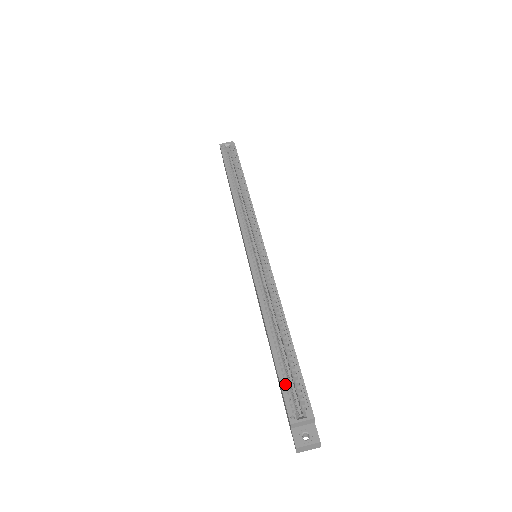
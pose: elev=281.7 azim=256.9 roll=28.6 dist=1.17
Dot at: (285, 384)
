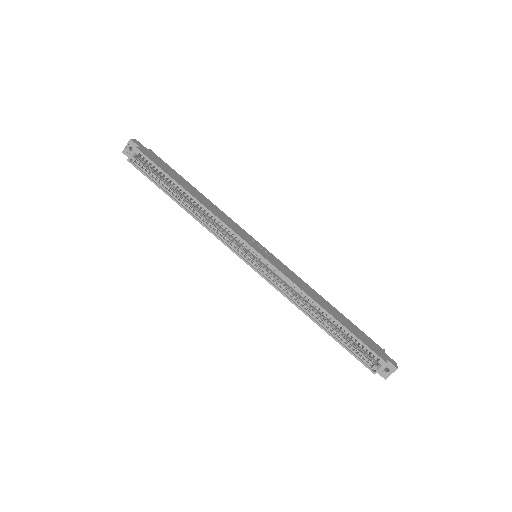
Dot at: (354, 351)
